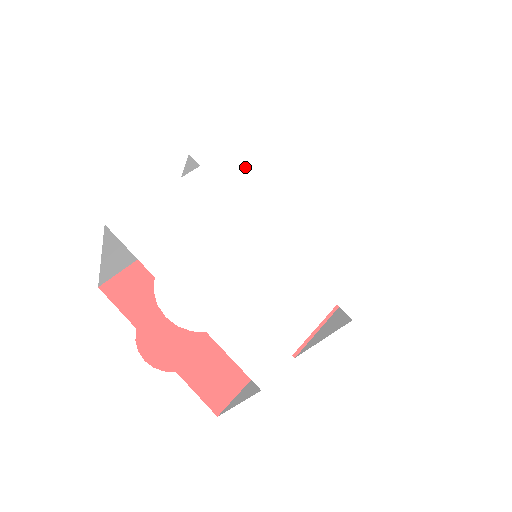
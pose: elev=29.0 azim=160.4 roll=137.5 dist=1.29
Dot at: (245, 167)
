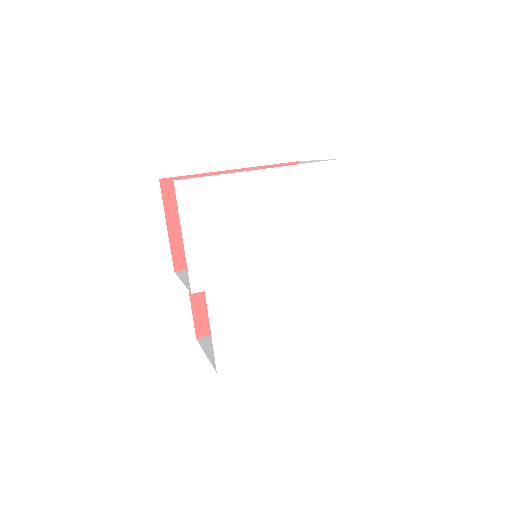
Dot at: (220, 257)
